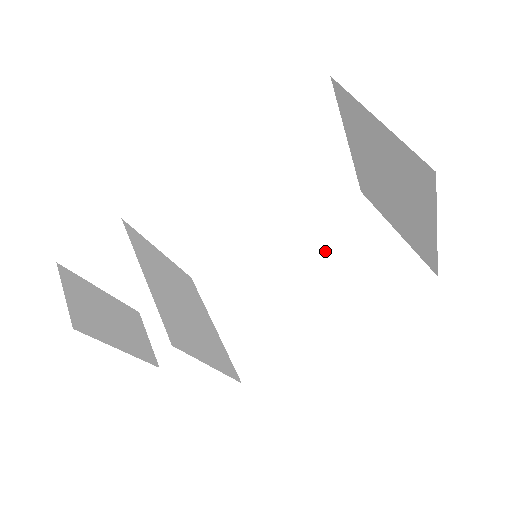
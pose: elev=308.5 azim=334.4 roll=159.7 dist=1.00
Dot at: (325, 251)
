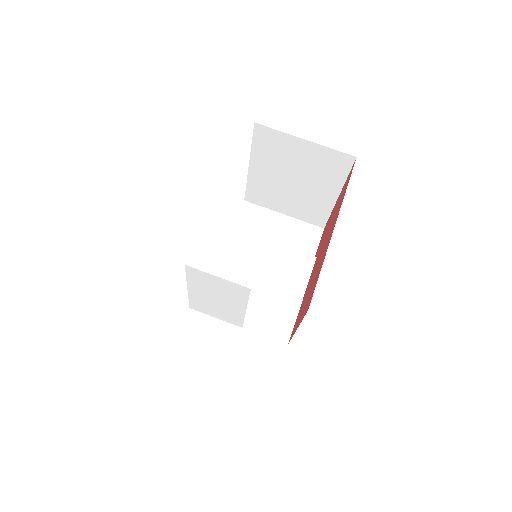
Dot at: occluded
